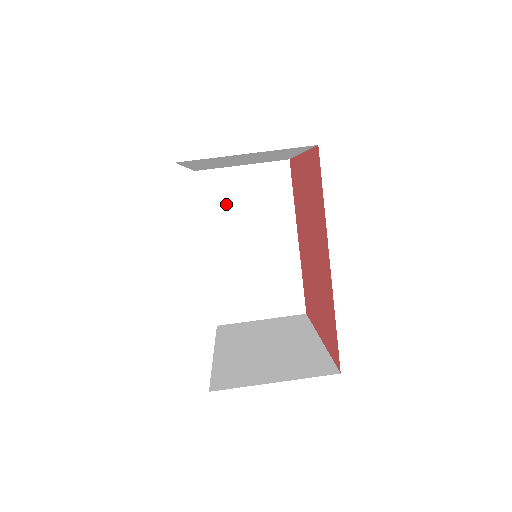
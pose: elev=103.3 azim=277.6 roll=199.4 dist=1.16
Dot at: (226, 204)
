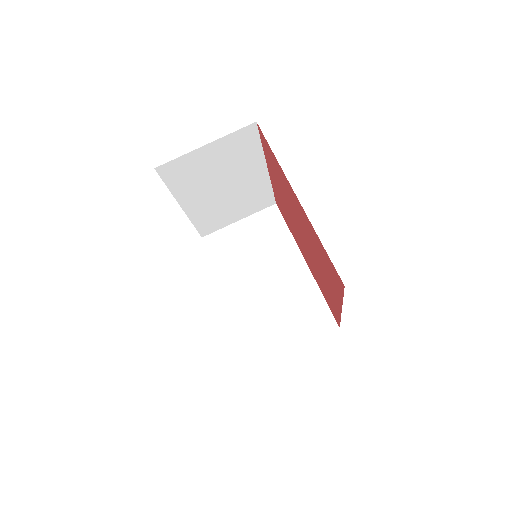
Dot at: (234, 254)
